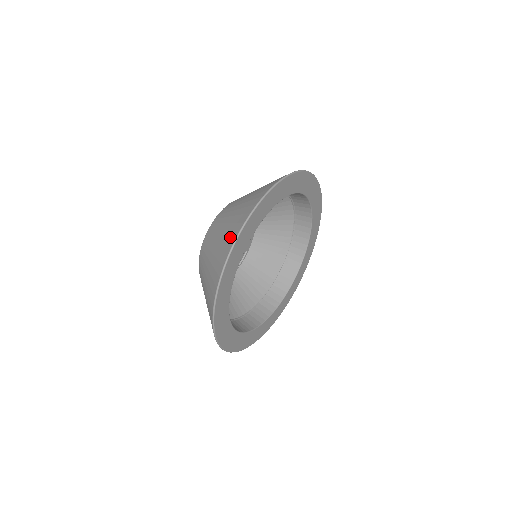
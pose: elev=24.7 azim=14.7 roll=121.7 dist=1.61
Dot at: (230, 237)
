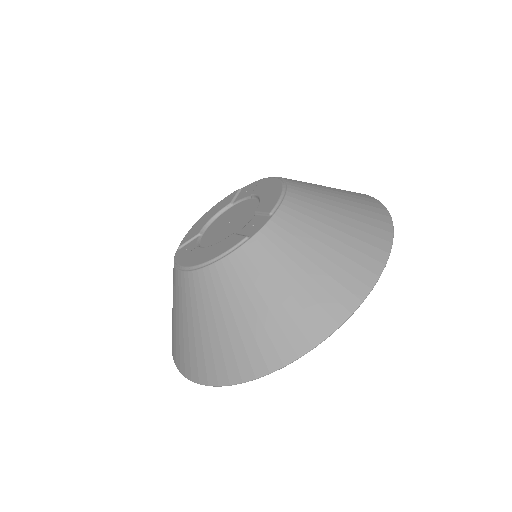
Dot at: (255, 357)
